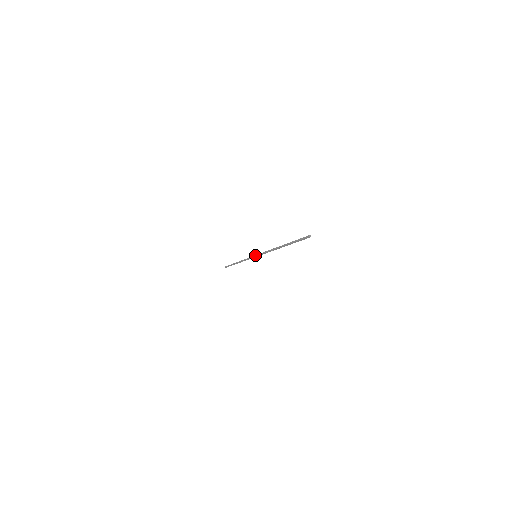
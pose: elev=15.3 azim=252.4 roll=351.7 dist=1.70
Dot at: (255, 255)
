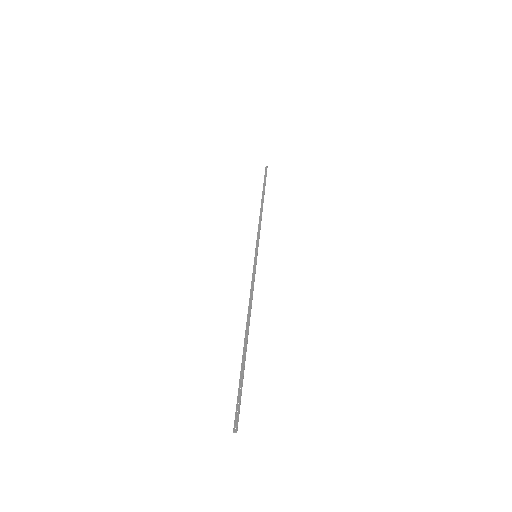
Dot at: occluded
